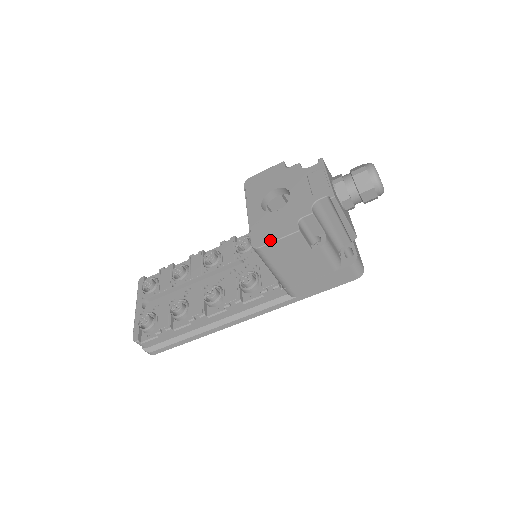
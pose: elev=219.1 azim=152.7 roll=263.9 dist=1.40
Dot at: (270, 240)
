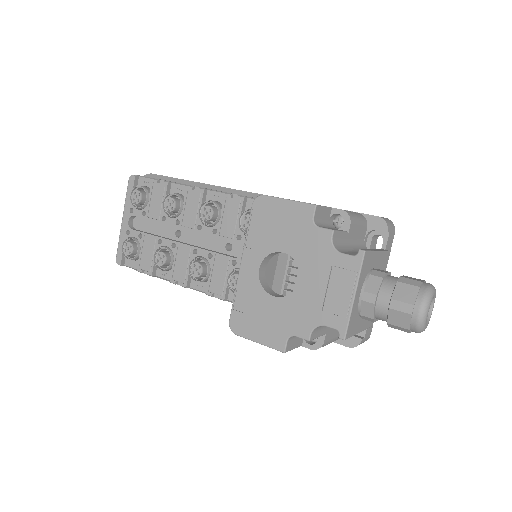
Dot at: (250, 336)
